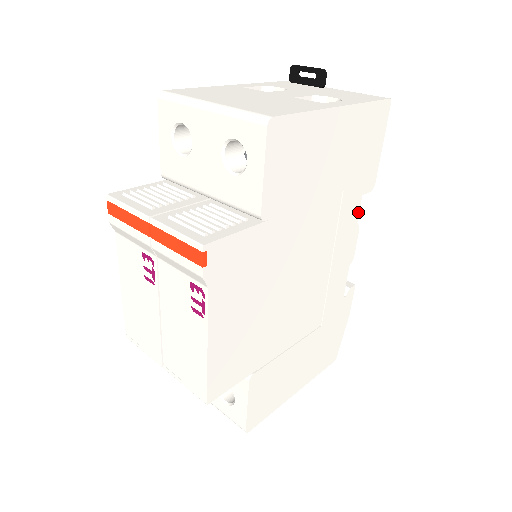
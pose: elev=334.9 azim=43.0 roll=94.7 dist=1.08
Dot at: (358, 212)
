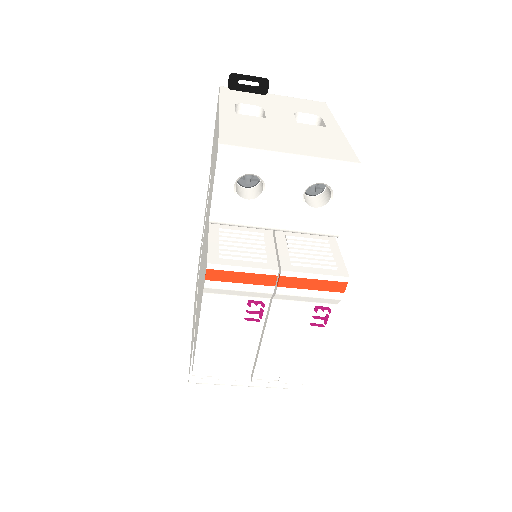
Dot at: occluded
